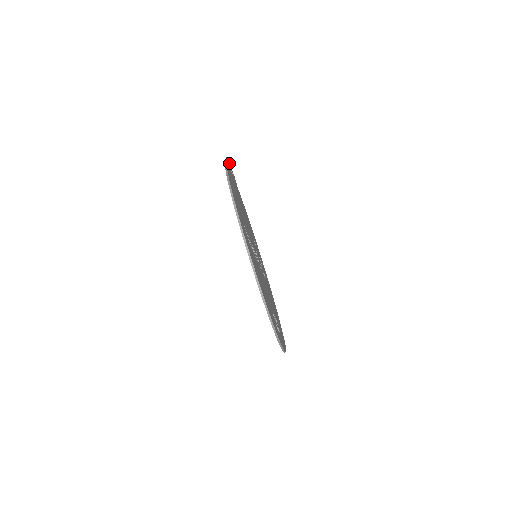
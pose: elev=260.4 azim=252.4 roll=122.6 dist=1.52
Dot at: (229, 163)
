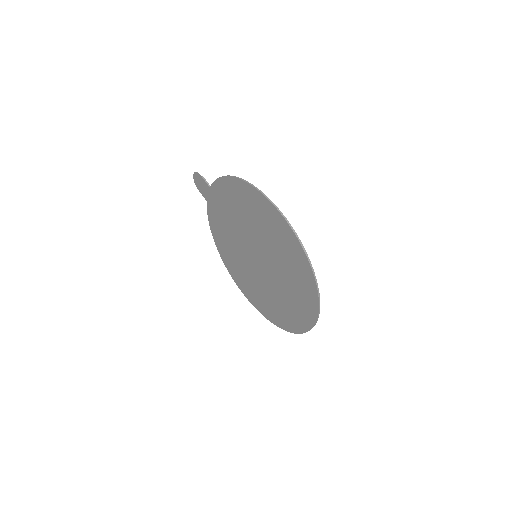
Dot at: (202, 177)
